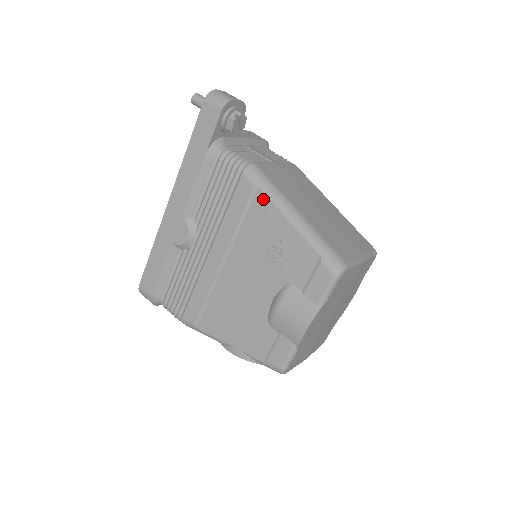
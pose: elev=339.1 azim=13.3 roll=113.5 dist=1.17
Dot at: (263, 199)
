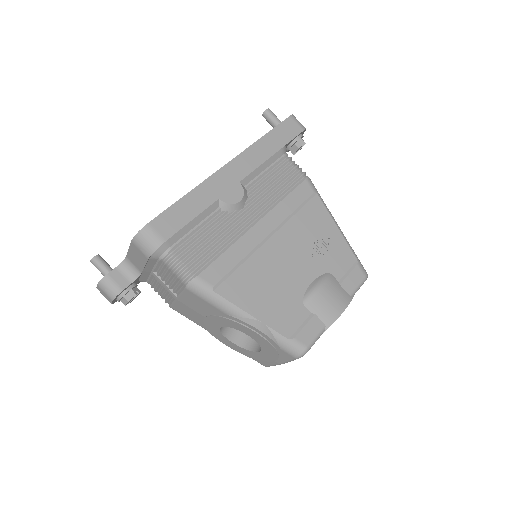
Dot at: (319, 203)
